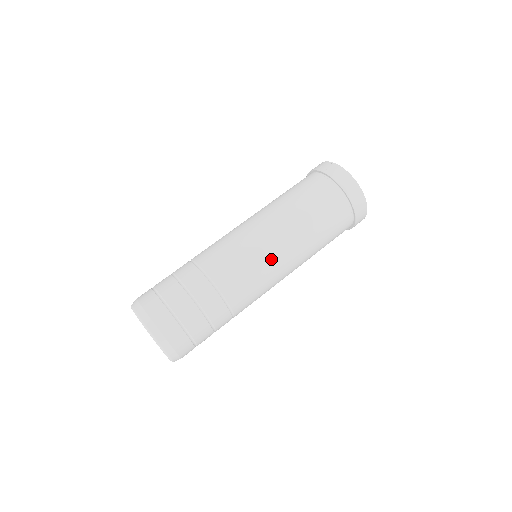
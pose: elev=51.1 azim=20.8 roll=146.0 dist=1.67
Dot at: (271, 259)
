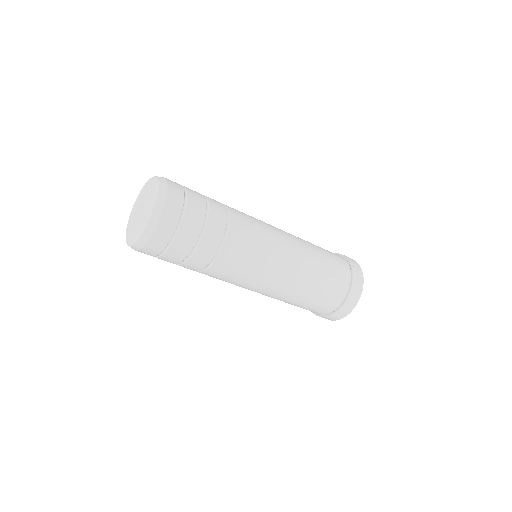
Dot at: (267, 276)
